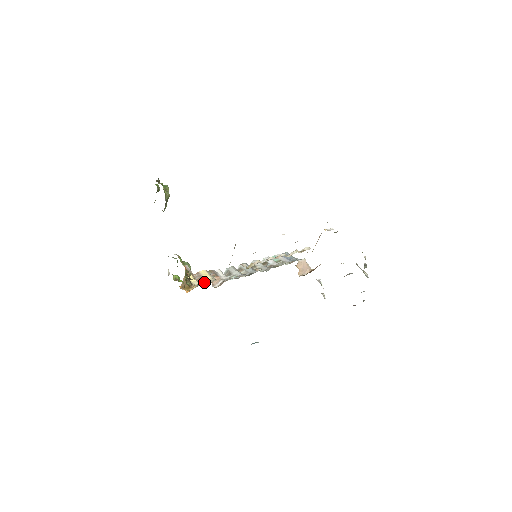
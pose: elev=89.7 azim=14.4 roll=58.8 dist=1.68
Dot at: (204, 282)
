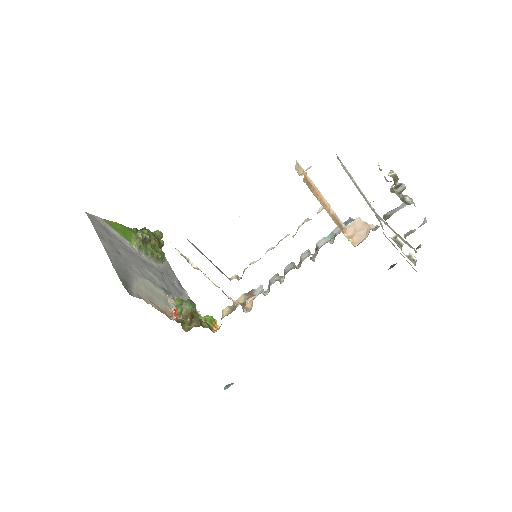
Dot at: (231, 312)
